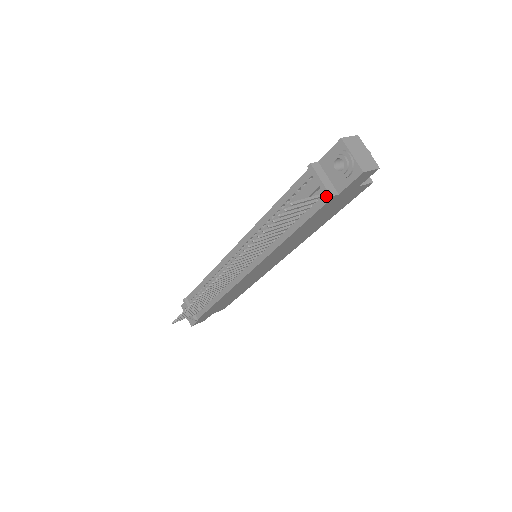
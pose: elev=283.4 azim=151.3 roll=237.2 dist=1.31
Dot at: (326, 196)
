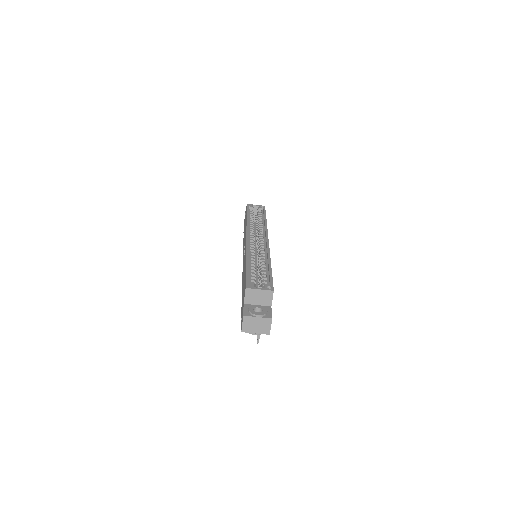
Dot at: occluded
